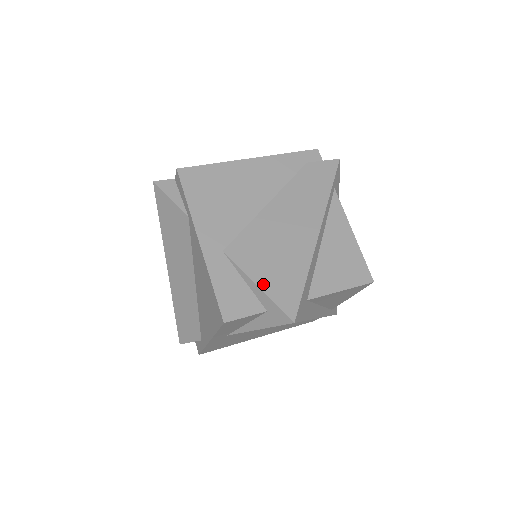
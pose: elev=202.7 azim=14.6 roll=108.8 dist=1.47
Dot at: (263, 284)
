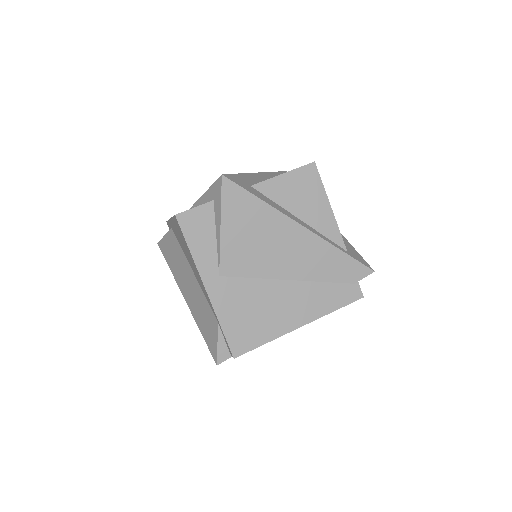
Dot at: occluded
